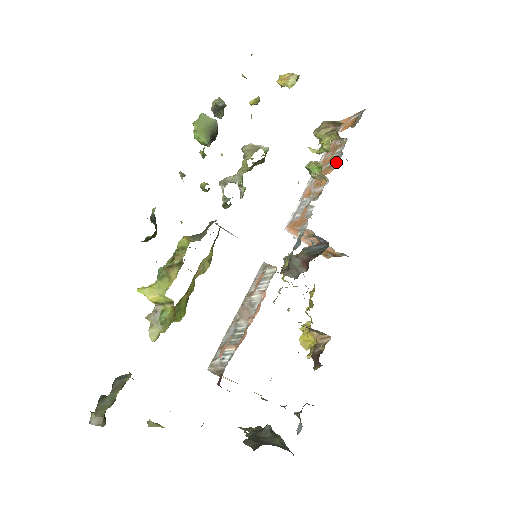
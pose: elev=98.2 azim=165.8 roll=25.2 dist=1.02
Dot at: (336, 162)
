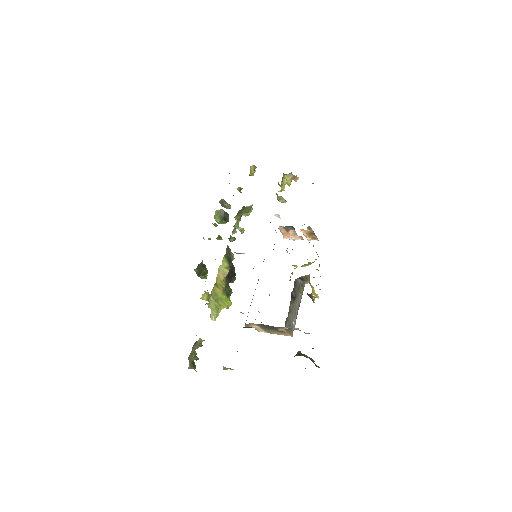
Dot at: occluded
